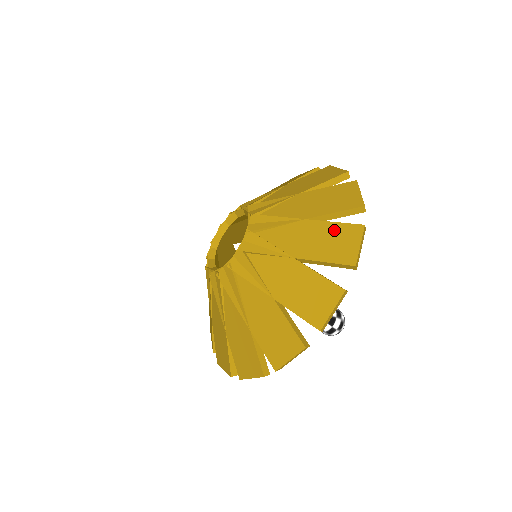
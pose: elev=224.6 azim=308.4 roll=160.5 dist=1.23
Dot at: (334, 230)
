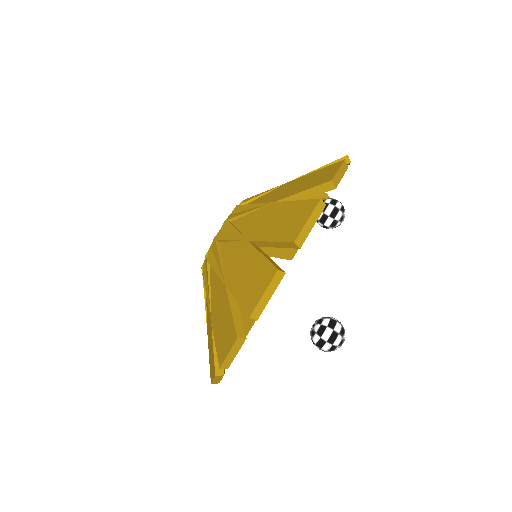
Dot at: (292, 208)
